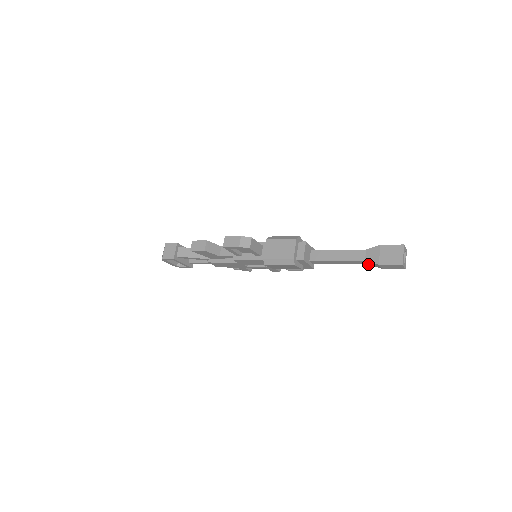
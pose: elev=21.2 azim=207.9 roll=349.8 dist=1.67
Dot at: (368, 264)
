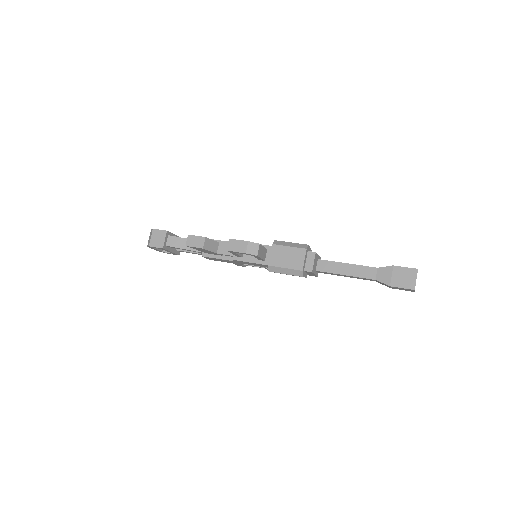
Dot at: (377, 281)
